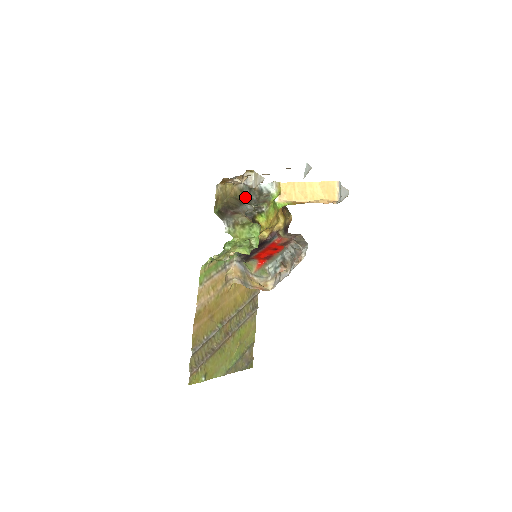
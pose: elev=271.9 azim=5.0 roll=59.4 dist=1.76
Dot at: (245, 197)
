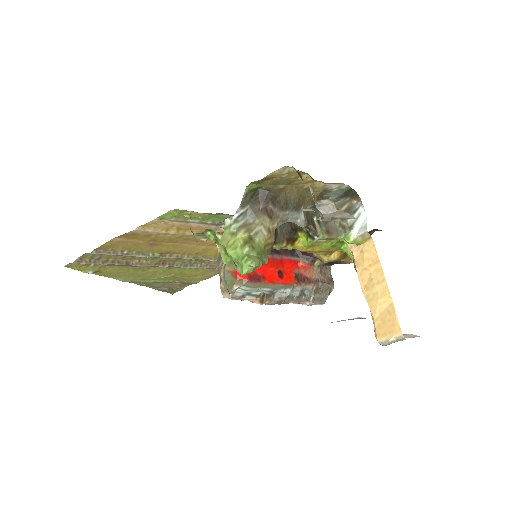
Dot at: occluded
